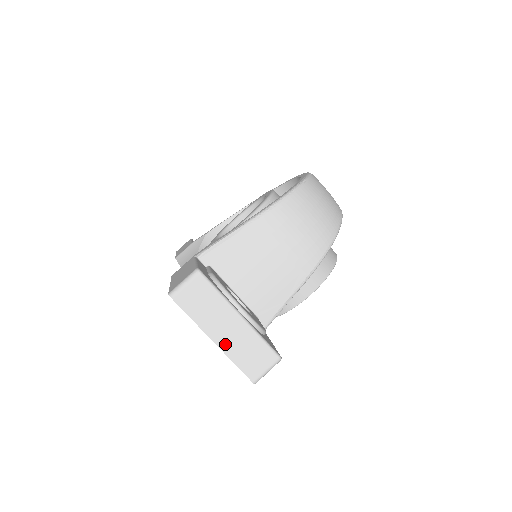
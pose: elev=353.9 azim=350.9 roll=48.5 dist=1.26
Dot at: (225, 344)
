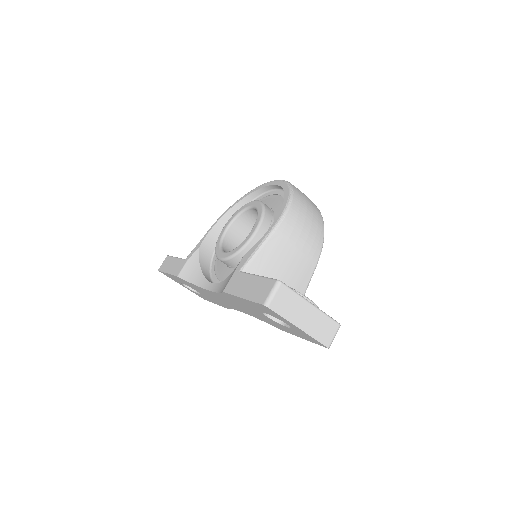
Dot at: (307, 328)
